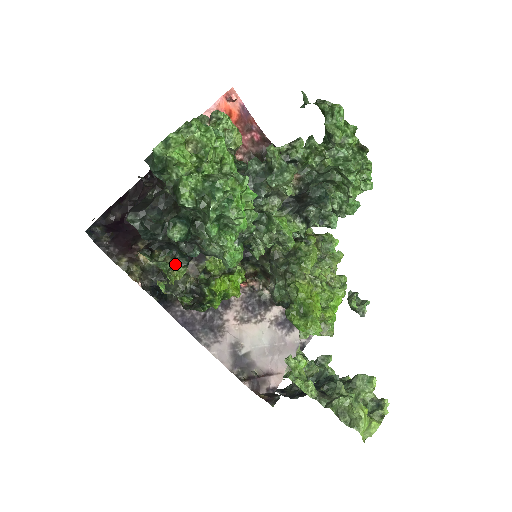
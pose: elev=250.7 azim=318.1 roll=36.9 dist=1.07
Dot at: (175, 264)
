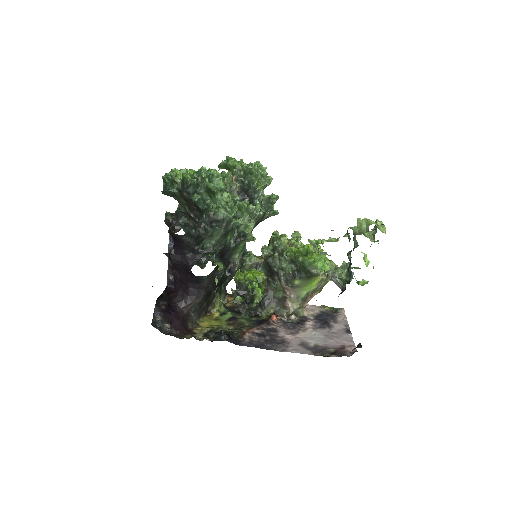
Dot at: (214, 263)
